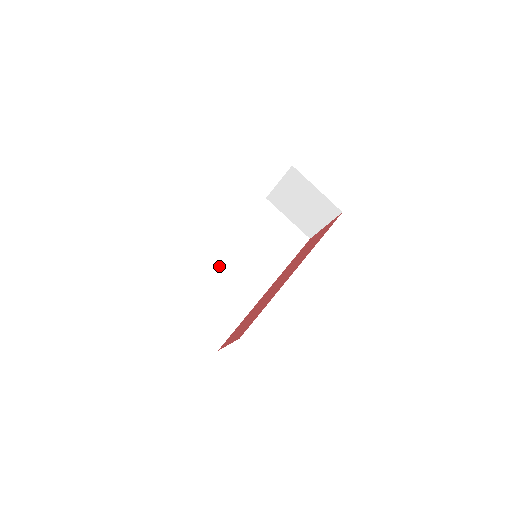
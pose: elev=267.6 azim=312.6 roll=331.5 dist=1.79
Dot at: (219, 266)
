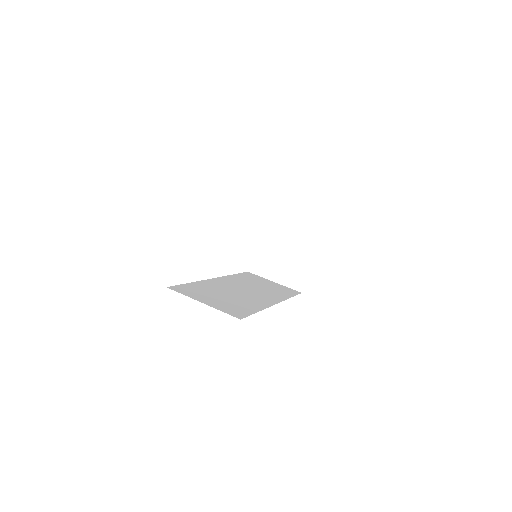
Dot at: (218, 285)
